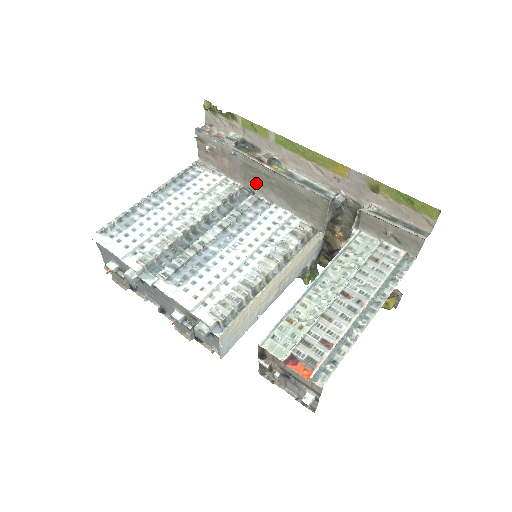
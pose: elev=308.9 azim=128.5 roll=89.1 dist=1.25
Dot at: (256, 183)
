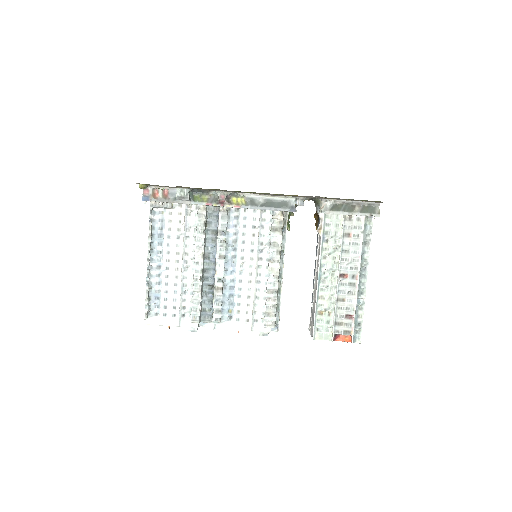
Dot at: occluded
